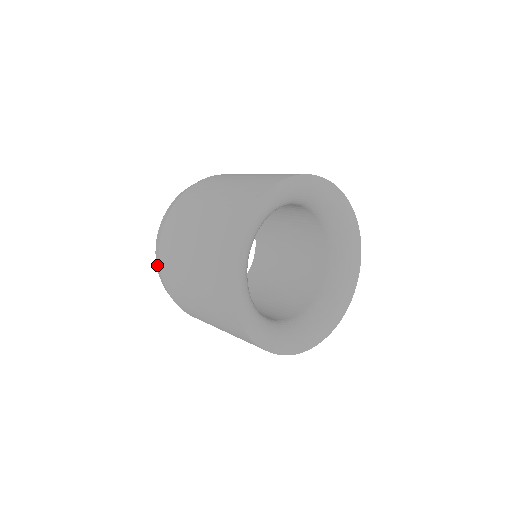
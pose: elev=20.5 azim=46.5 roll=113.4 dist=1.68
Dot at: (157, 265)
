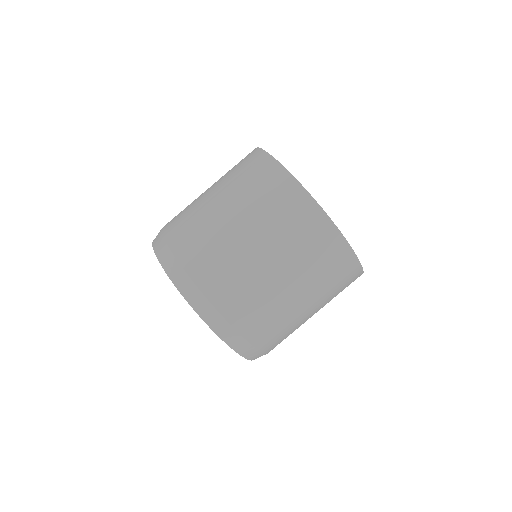
Dot at: (189, 296)
